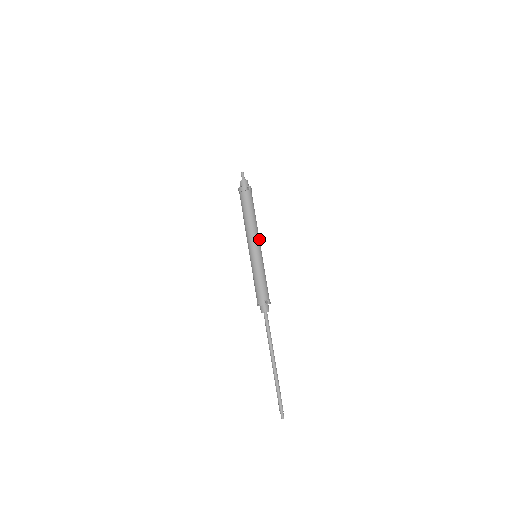
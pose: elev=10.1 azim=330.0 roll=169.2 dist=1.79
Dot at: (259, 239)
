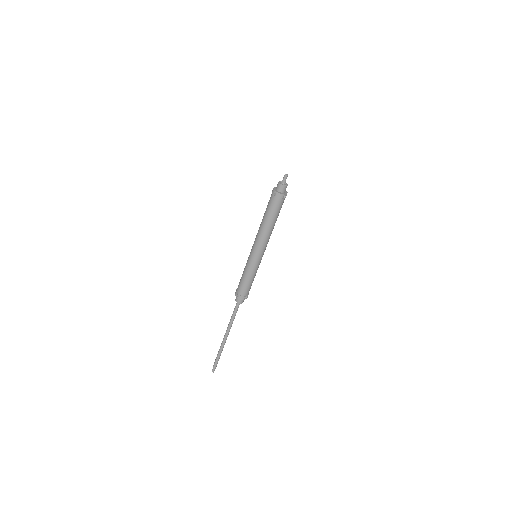
Dot at: (267, 243)
